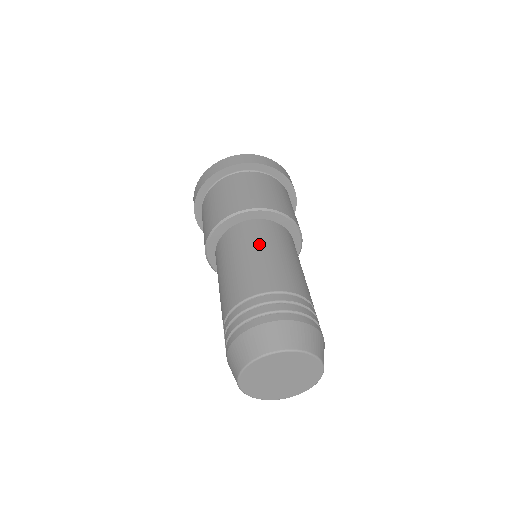
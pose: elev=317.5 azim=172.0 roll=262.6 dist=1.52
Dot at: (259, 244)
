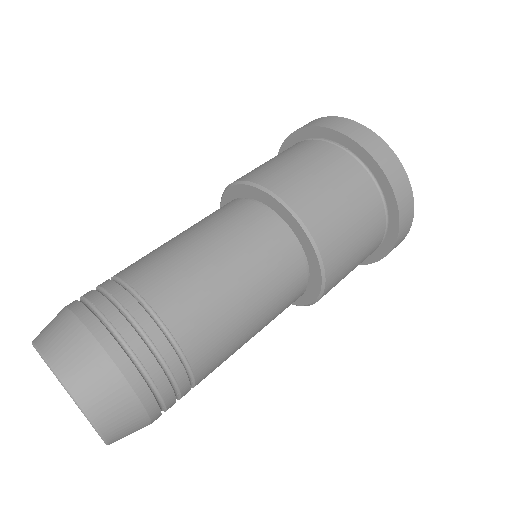
Dot at: (192, 226)
